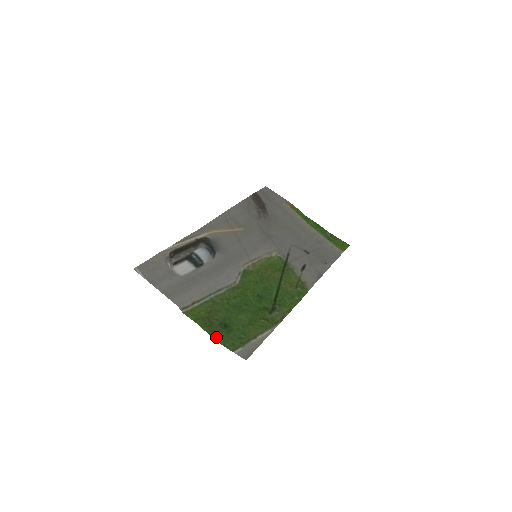
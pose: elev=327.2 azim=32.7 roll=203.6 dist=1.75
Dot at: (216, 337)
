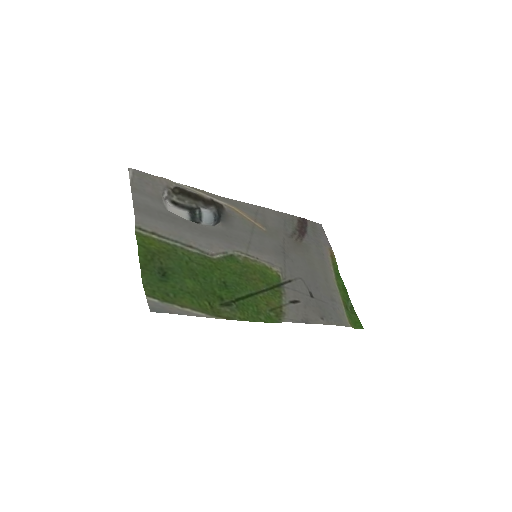
Dot at: (144, 273)
